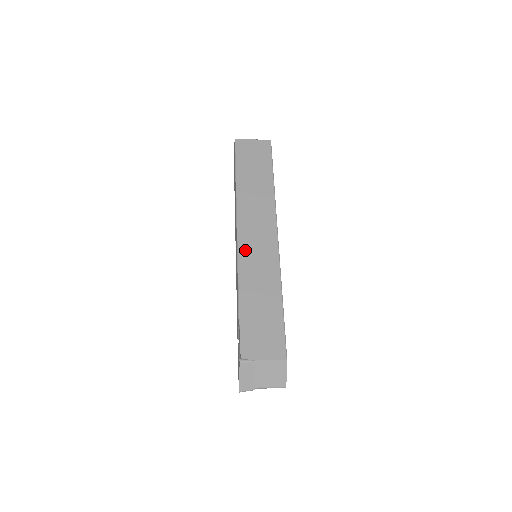
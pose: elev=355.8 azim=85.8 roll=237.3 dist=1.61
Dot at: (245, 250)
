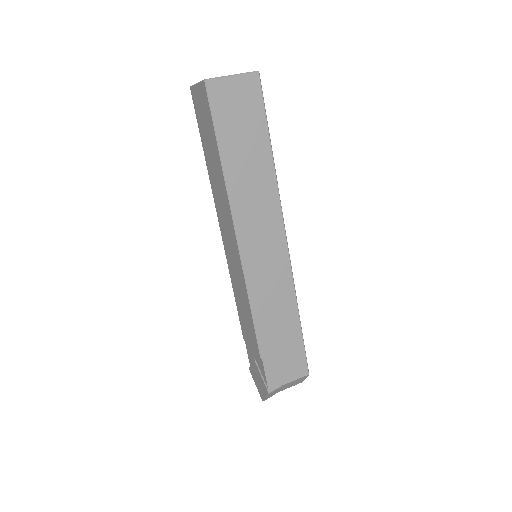
Dot at: (253, 272)
